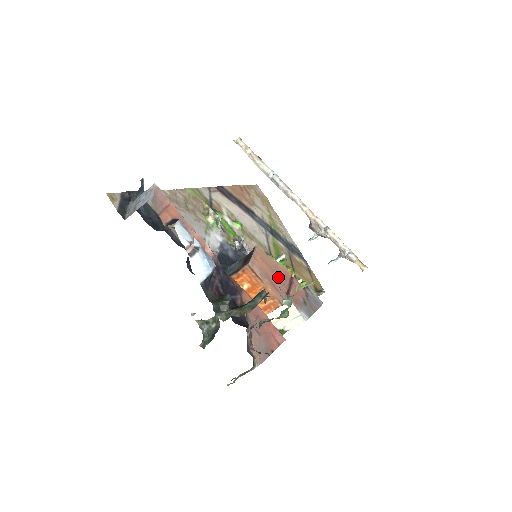
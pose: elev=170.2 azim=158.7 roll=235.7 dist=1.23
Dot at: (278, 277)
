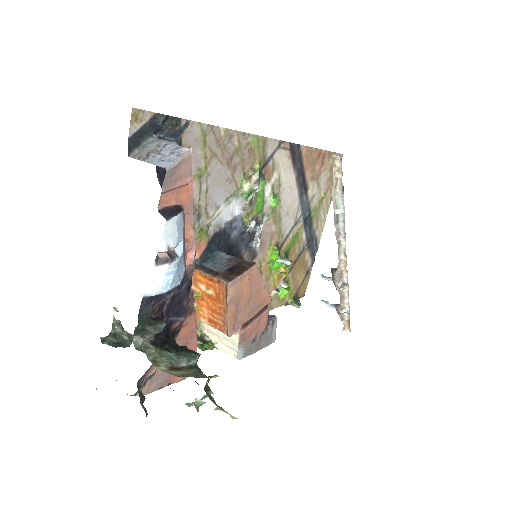
Dot at: (250, 304)
